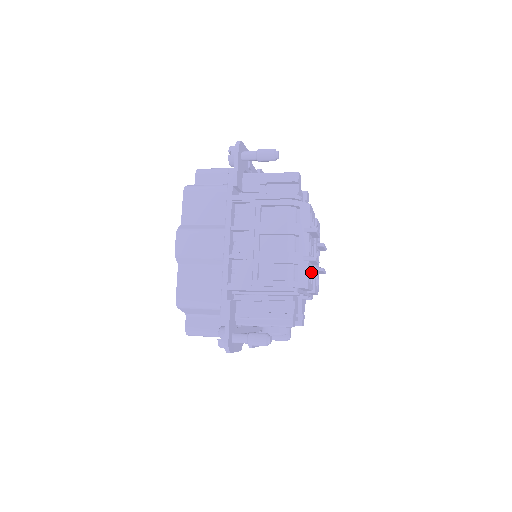
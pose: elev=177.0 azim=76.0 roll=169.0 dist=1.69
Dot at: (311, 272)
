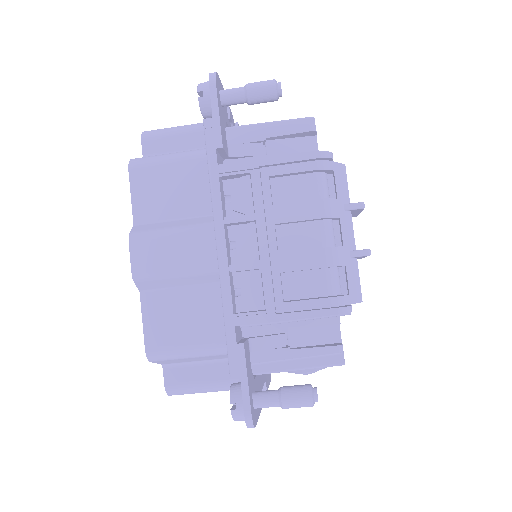
Dot at: occluded
